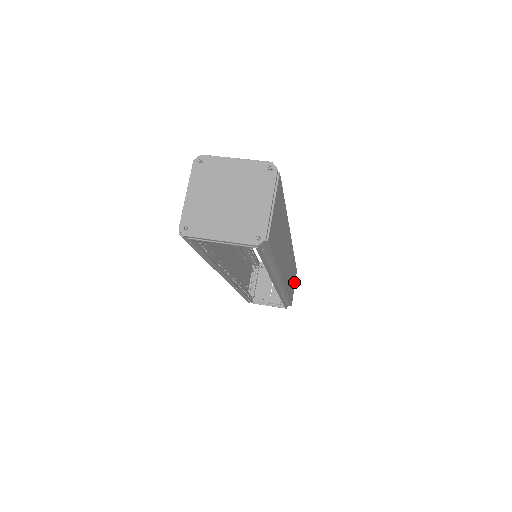
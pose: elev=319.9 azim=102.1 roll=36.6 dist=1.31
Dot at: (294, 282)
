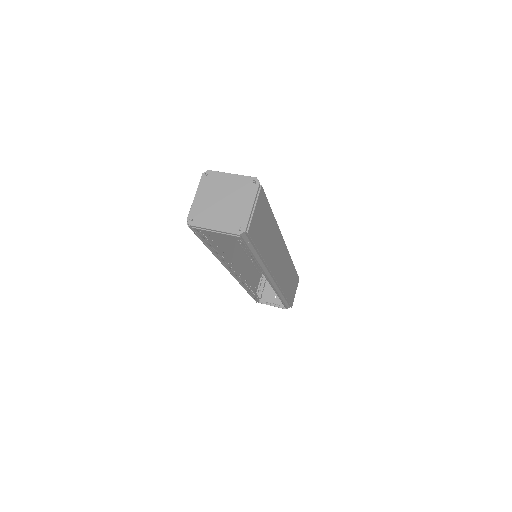
Dot at: (295, 287)
